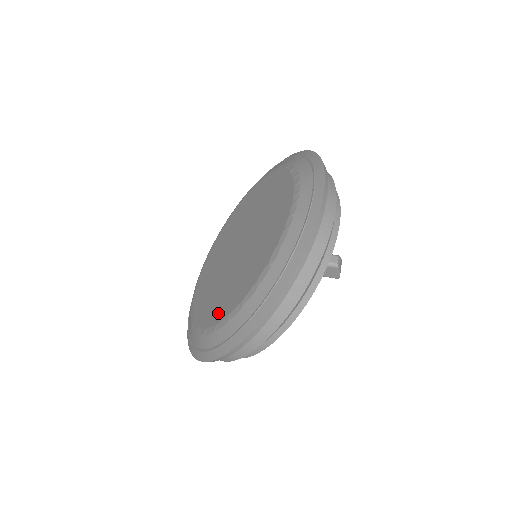
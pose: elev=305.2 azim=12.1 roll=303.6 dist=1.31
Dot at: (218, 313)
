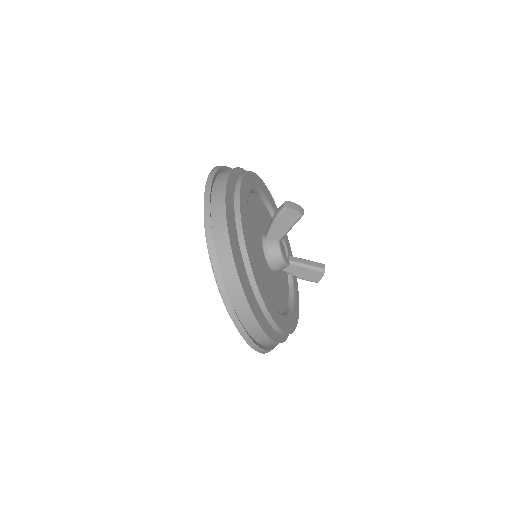
Dot at: occluded
